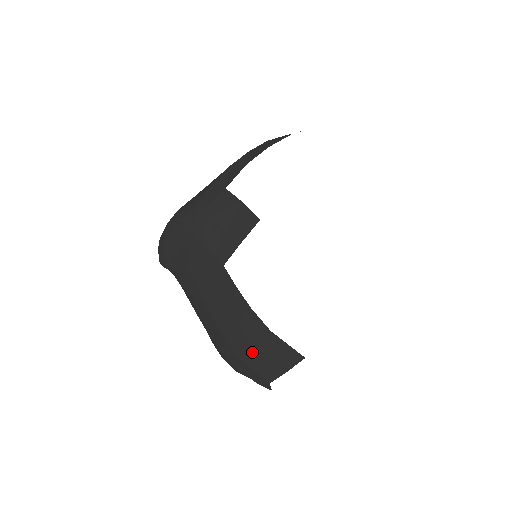
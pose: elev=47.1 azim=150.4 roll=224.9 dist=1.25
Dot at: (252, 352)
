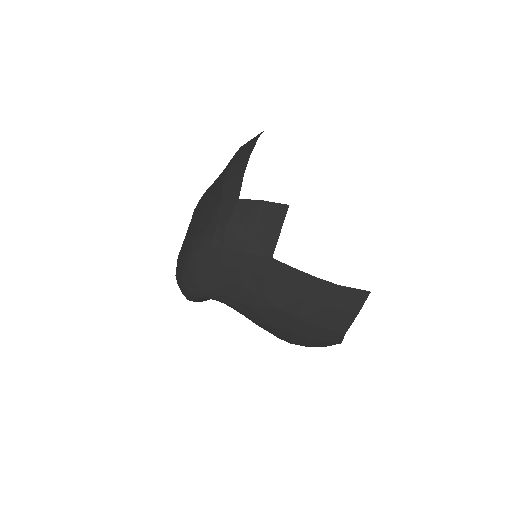
Dot at: (326, 313)
